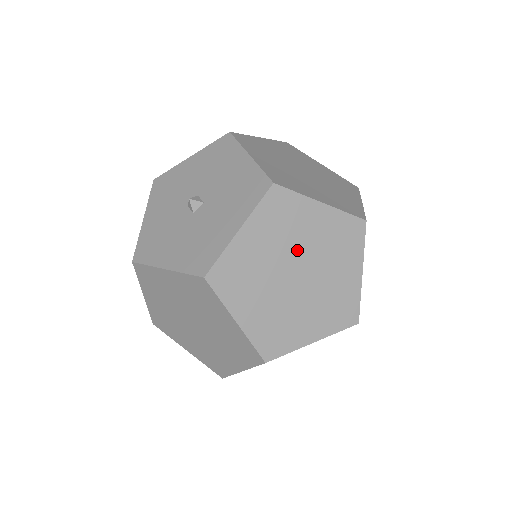
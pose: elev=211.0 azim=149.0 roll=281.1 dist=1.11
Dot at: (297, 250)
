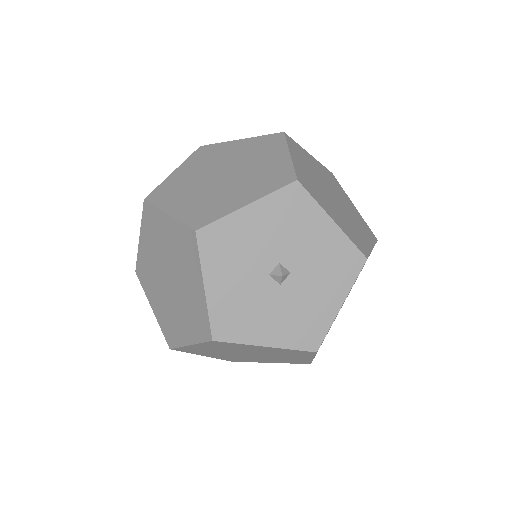
Dot at: occluded
